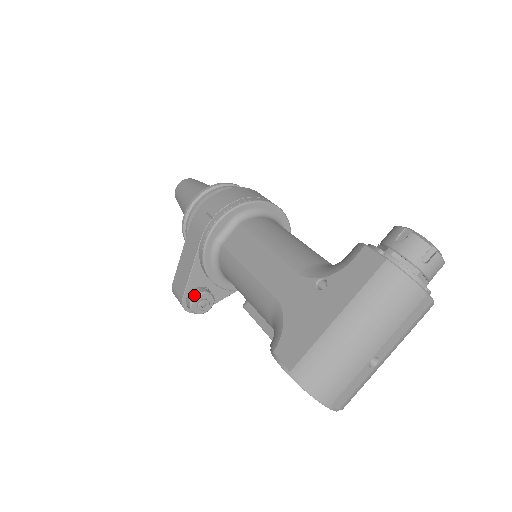
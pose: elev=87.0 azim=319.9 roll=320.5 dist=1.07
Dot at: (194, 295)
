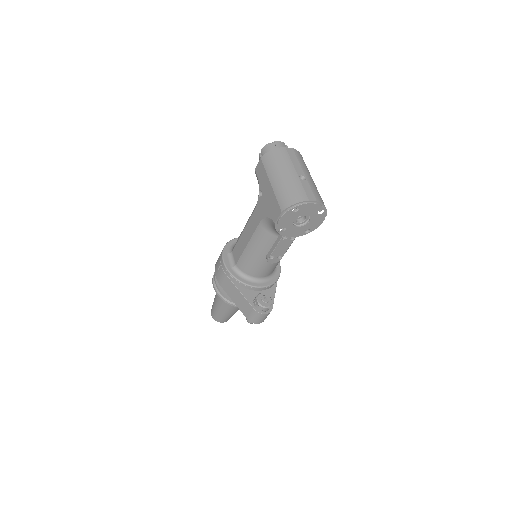
Dot at: (256, 300)
